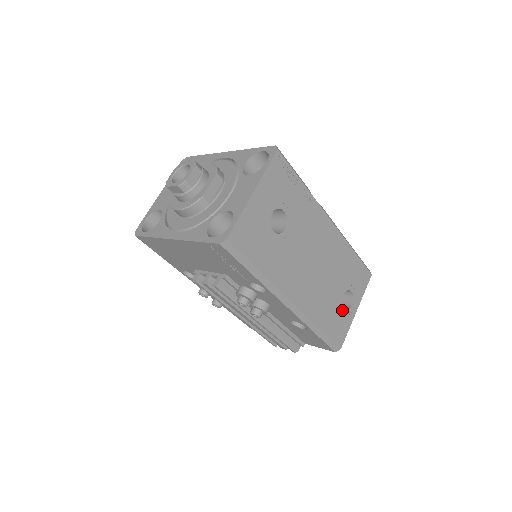
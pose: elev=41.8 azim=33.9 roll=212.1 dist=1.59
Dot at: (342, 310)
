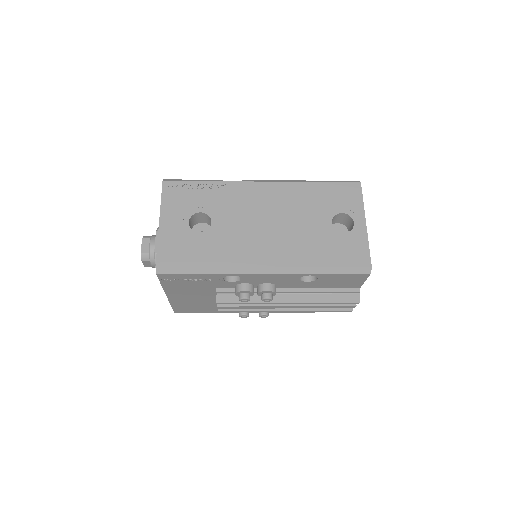
Dot at: (342, 235)
